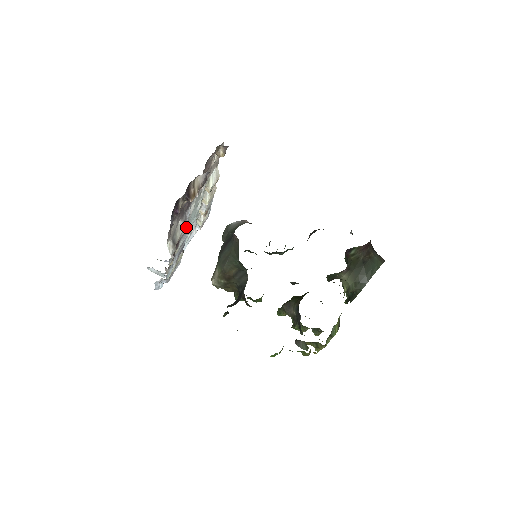
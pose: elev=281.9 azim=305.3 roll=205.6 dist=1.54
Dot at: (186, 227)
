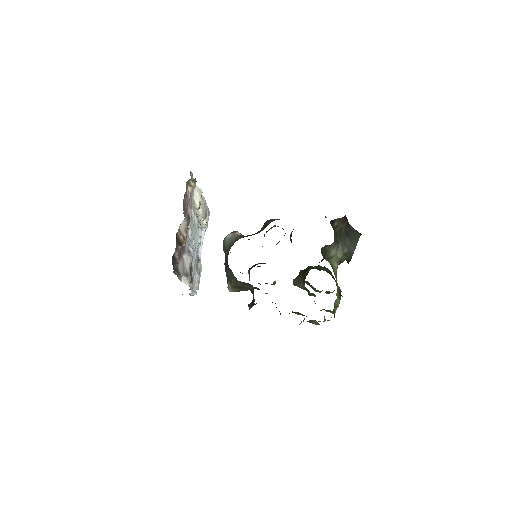
Dot at: (191, 253)
